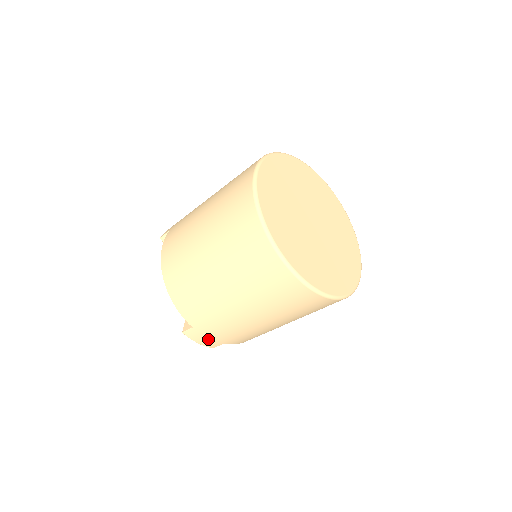
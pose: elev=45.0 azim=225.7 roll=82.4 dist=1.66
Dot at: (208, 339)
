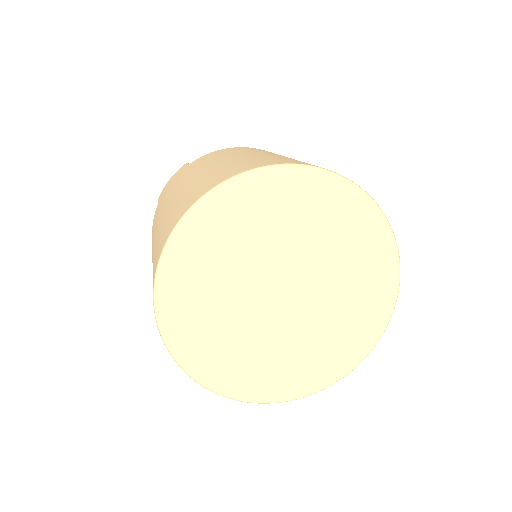
Dot at: occluded
